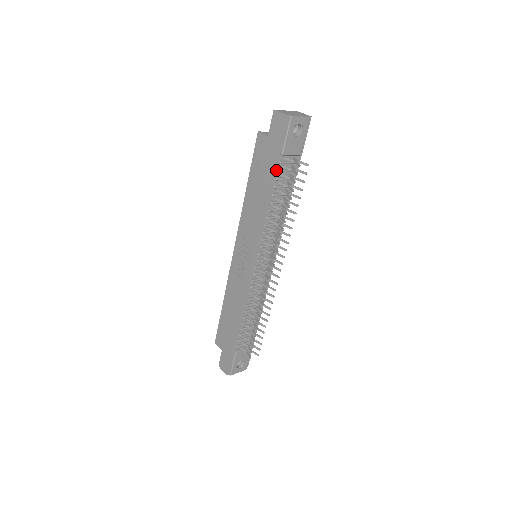
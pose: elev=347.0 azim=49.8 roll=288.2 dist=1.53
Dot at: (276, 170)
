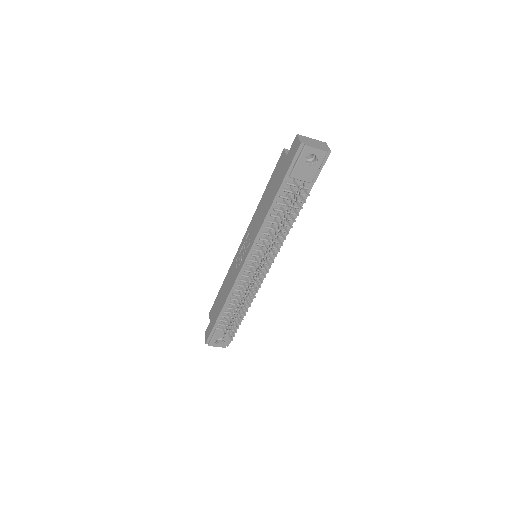
Dot at: (282, 188)
